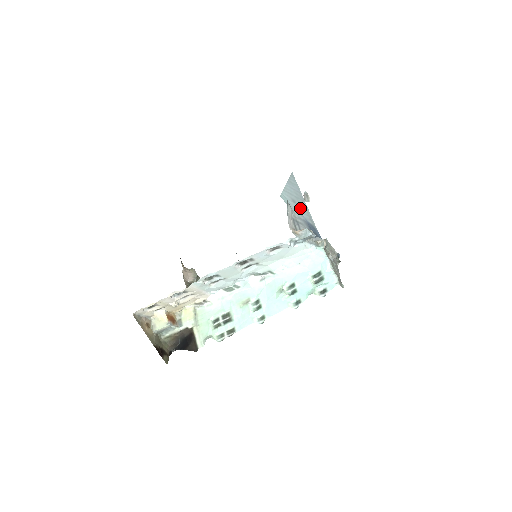
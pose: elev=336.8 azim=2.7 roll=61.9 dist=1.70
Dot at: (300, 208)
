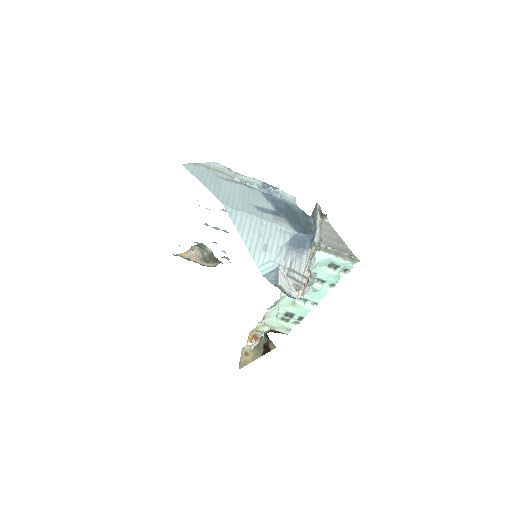
Dot at: (272, 243)
